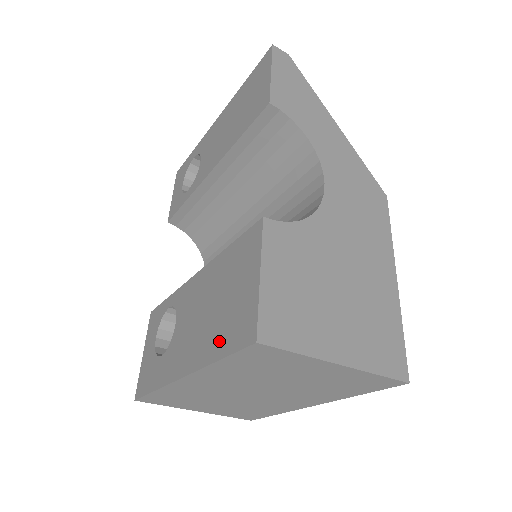
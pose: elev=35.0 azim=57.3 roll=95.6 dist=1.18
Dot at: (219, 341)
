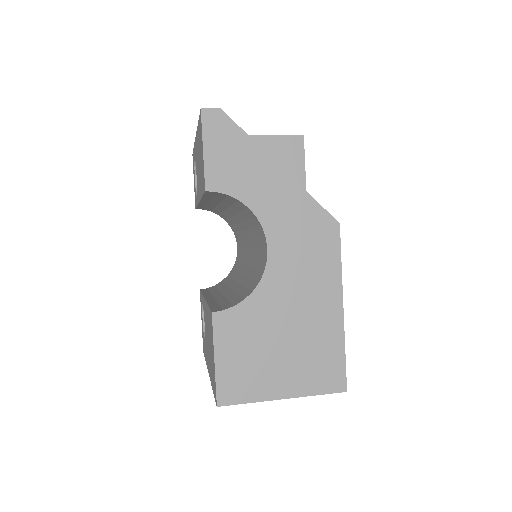
Dot at: (212, 378)
